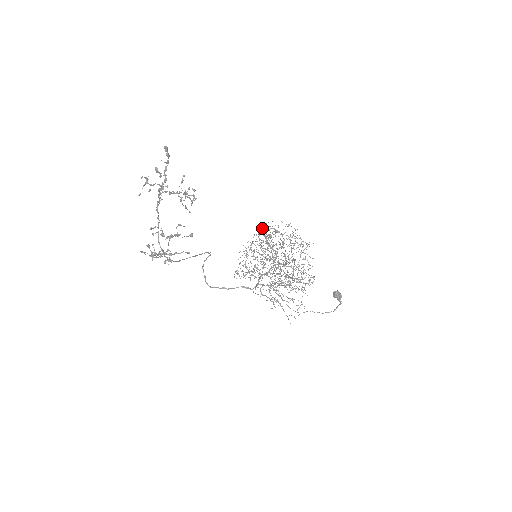
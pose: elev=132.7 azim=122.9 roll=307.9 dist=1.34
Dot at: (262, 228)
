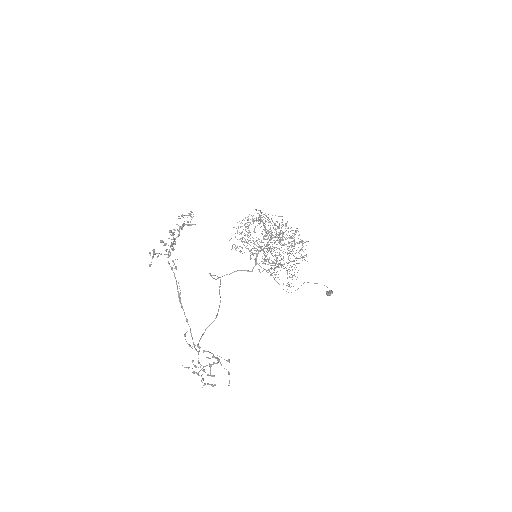
Dot at: occluded
